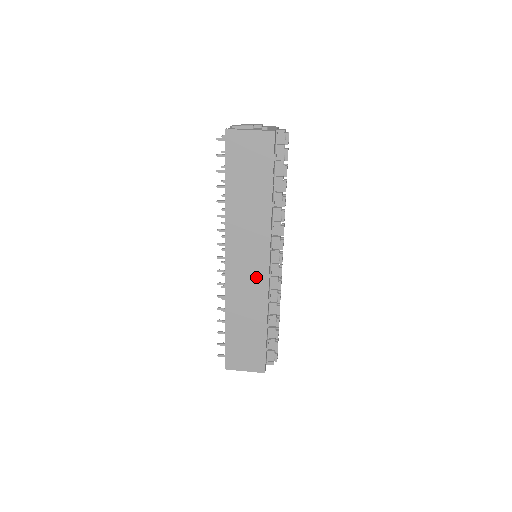
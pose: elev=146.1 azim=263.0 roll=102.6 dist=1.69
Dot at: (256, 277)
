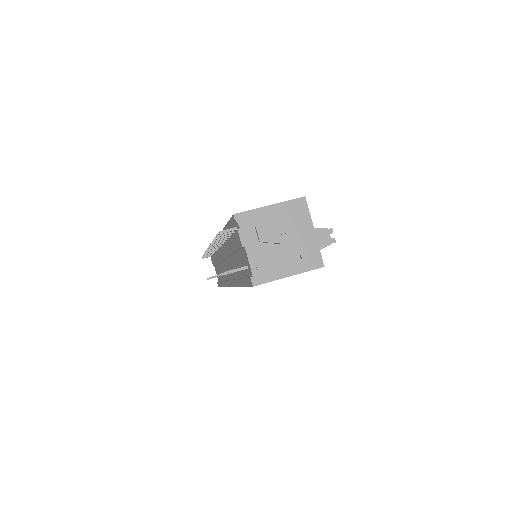
Dot at: occluded
